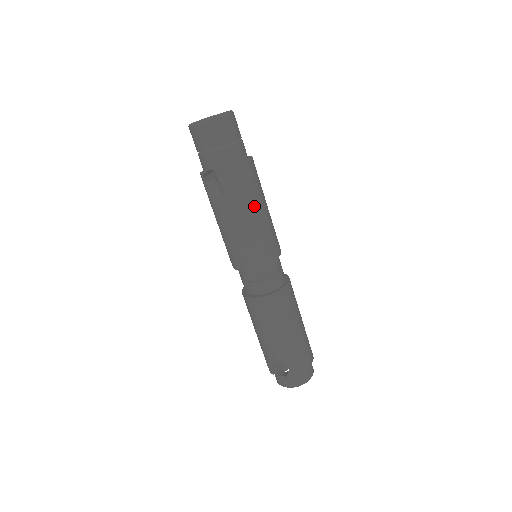
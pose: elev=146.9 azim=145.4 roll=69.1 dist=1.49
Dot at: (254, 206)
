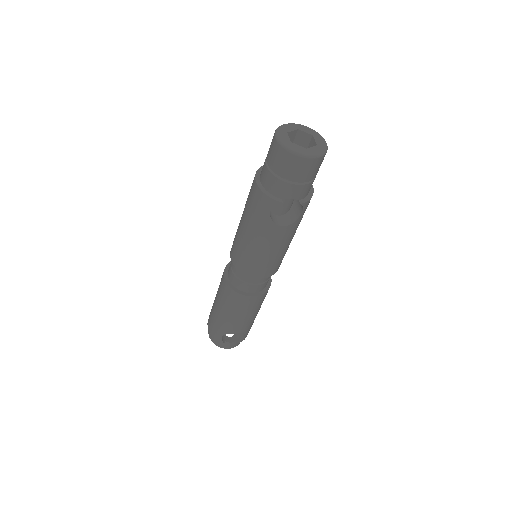
Dot at: occluded
